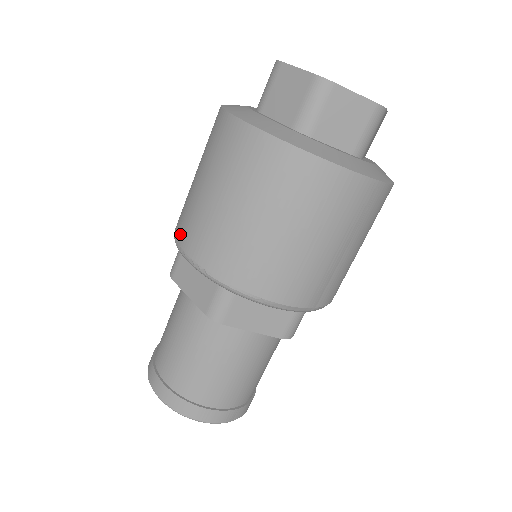
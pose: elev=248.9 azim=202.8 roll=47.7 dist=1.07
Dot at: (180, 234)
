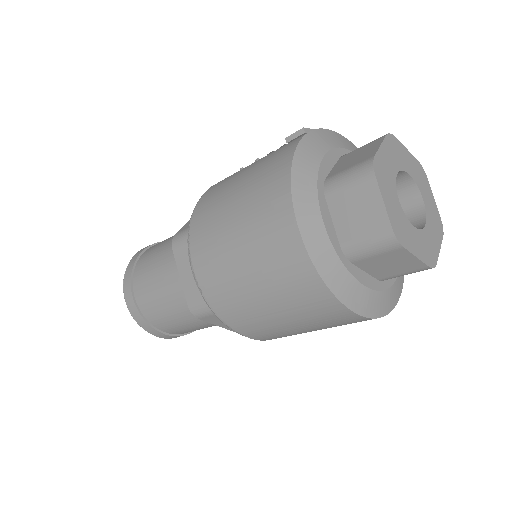
Dot at: (195, 239)
